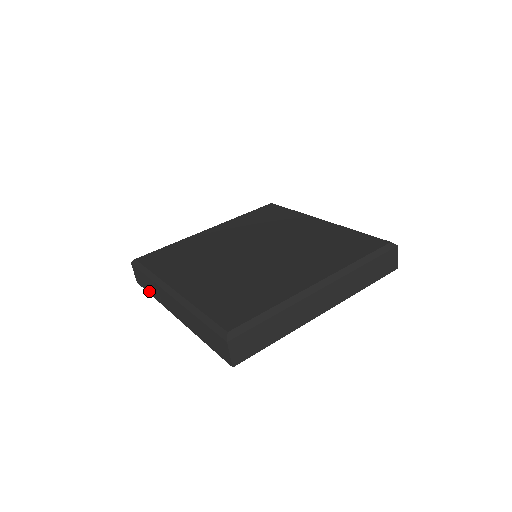
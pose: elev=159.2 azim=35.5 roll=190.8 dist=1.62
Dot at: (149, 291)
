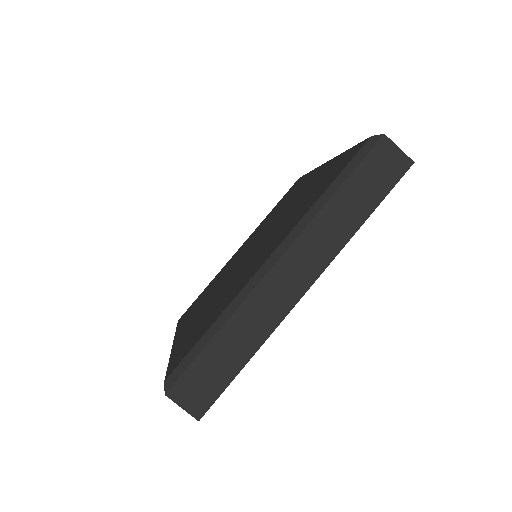
Dot at: occluded
